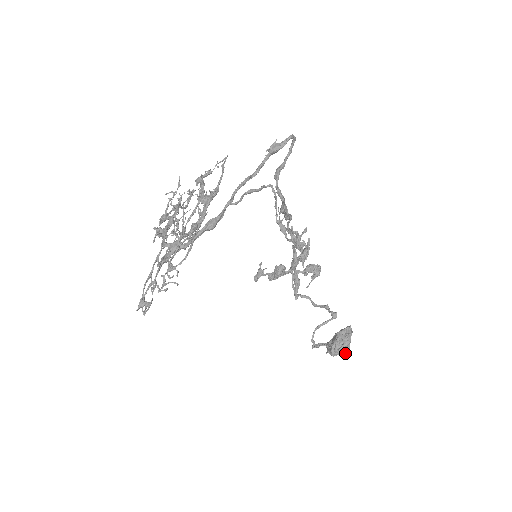
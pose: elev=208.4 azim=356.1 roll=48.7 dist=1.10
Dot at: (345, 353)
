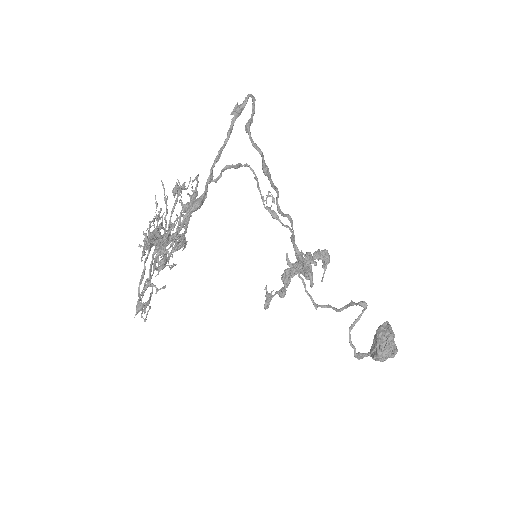
Dot at: (394, 352)
